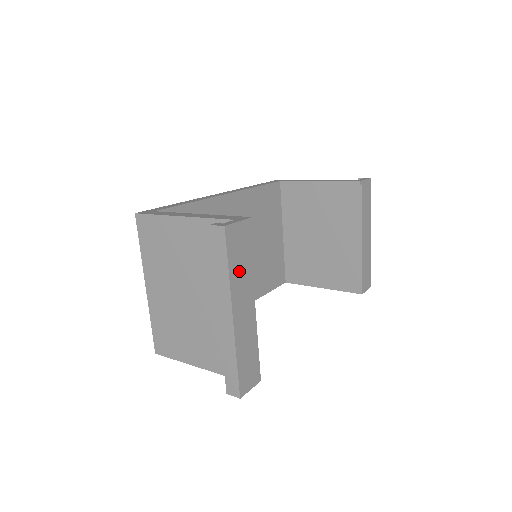
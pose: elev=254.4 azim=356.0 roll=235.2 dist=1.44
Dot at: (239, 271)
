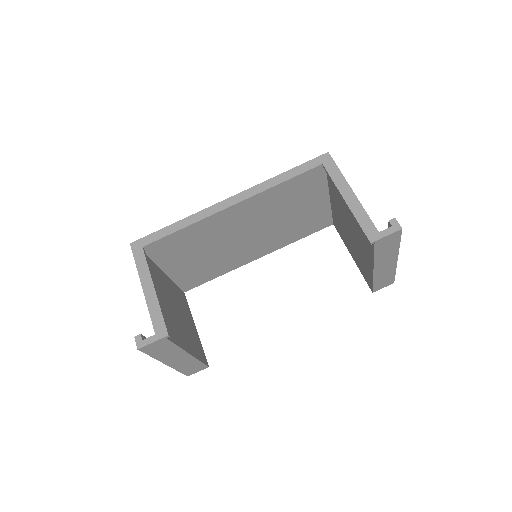
Dot at: (164, 353)
